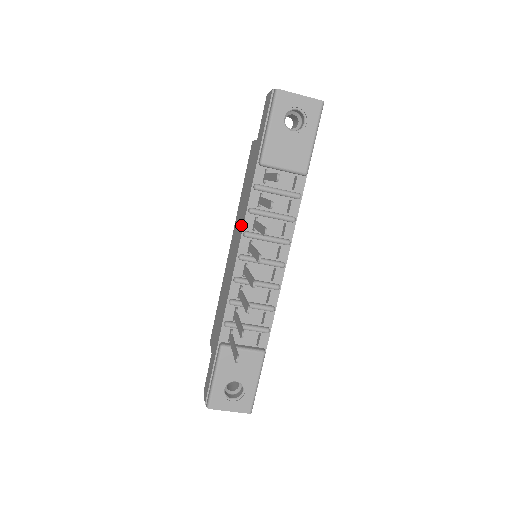
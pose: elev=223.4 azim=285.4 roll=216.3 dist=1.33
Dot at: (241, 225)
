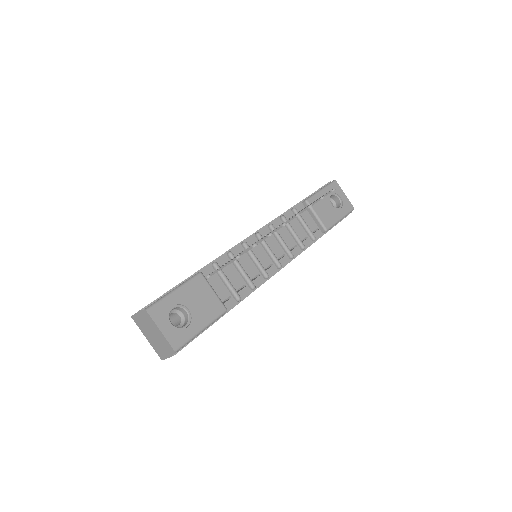
Dot at: occluded
